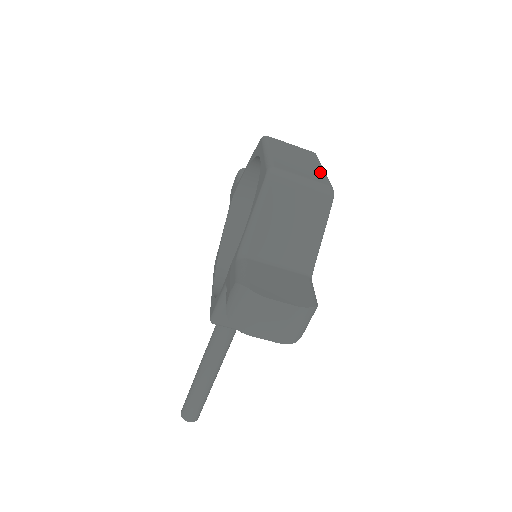
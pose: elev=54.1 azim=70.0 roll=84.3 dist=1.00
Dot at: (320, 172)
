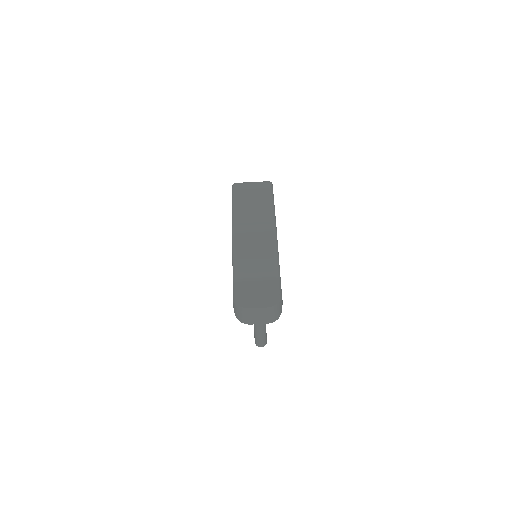
Dot at: (268, 210)
